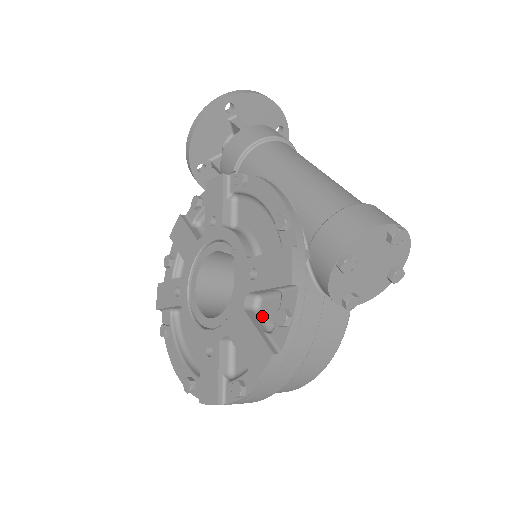
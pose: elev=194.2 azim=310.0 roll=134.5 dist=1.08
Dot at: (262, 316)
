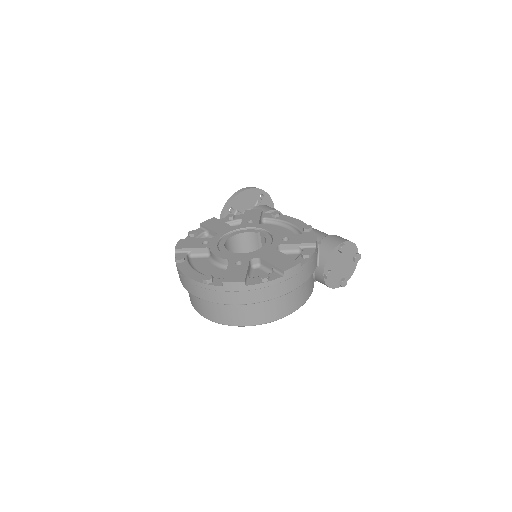
Dot at: occluded
